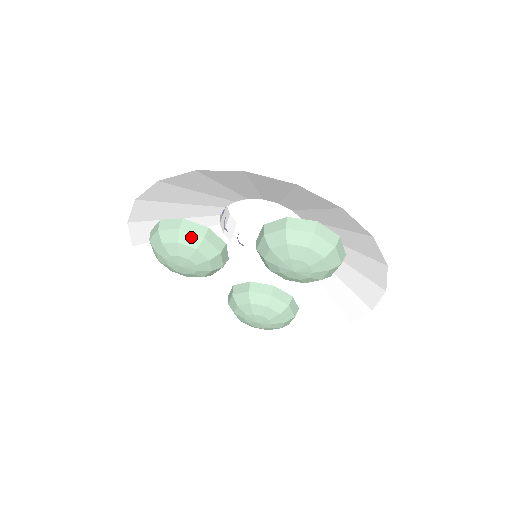
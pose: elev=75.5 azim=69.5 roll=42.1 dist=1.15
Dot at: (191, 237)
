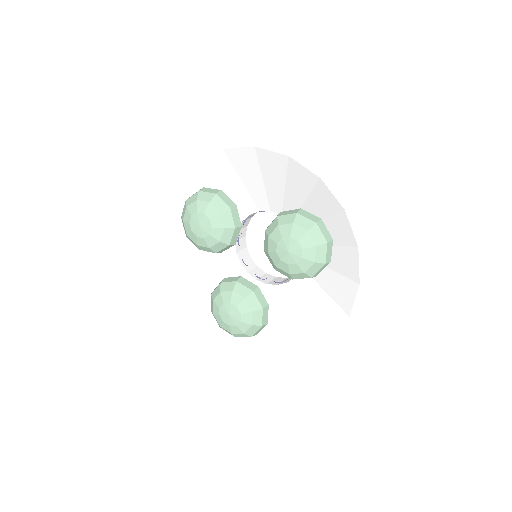
Dot at: (221, 203)
